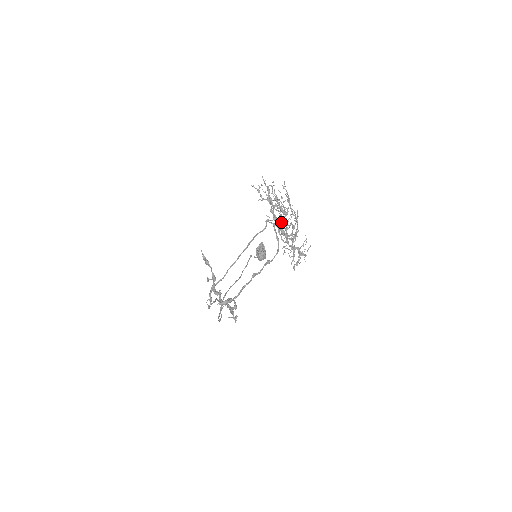
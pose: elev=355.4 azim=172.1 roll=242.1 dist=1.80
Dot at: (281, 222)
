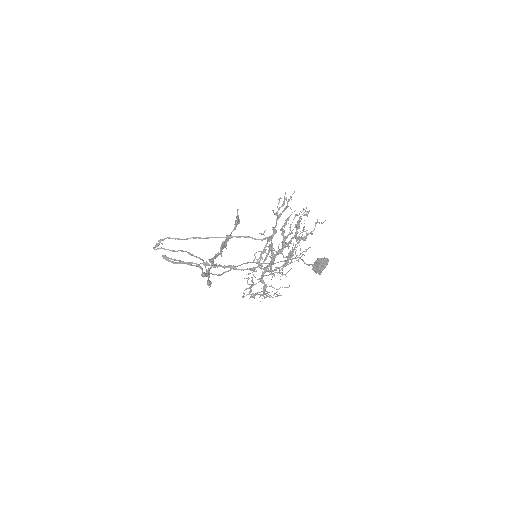
Dot at: (279, 249)
